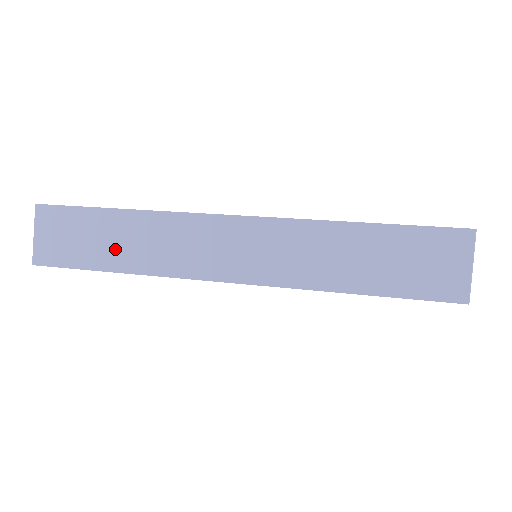
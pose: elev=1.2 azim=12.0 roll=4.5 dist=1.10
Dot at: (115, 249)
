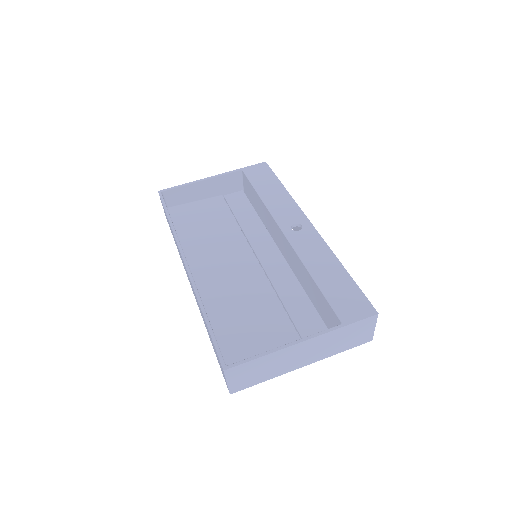
Dot at: (173, 236)
